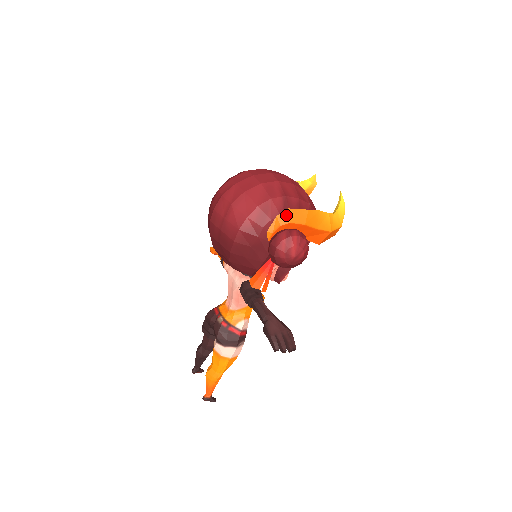
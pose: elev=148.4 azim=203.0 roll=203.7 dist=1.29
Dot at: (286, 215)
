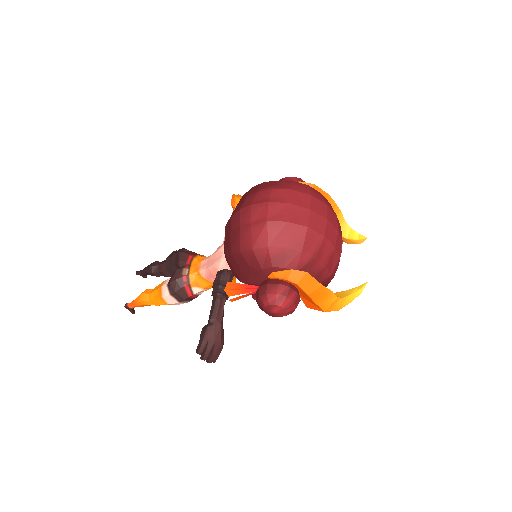
Dot at: (300, 276)
